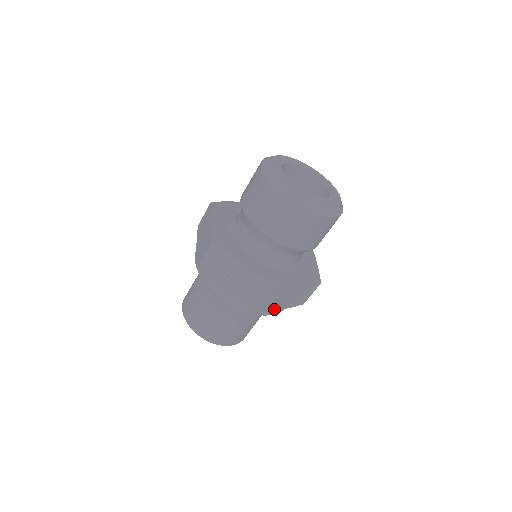
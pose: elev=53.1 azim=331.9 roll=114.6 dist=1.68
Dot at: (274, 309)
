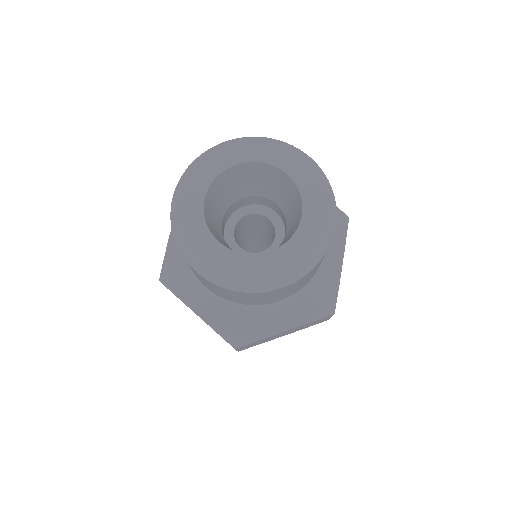
Dot at: (270, 340)
